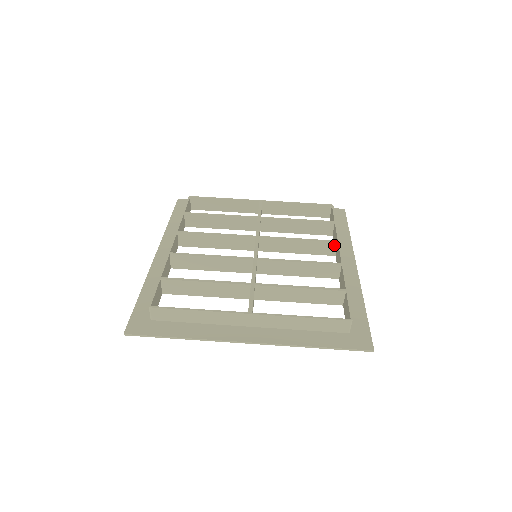
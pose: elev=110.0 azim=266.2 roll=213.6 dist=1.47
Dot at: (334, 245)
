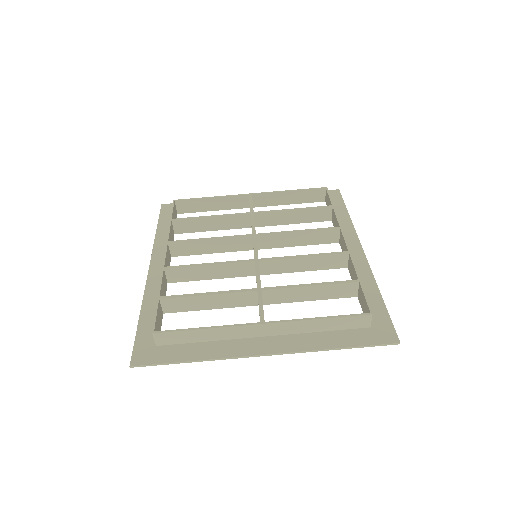
Dot at: (336, 232)
